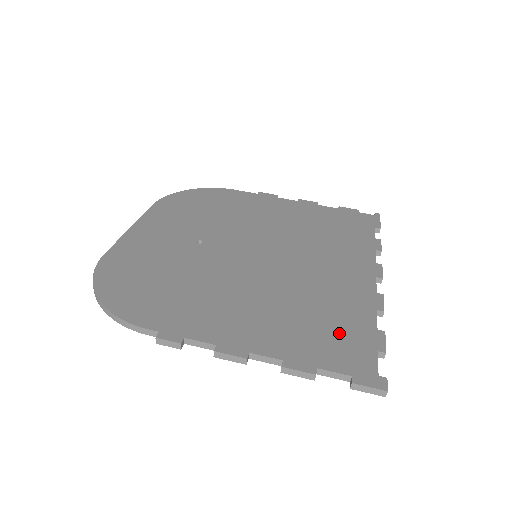
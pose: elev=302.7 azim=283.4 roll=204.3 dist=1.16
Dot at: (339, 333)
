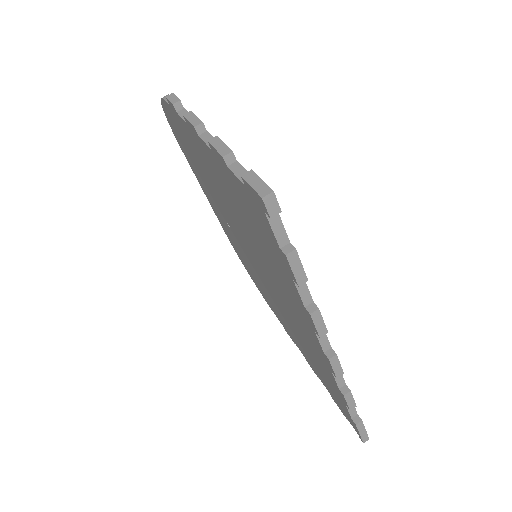
Dot at: occluded
